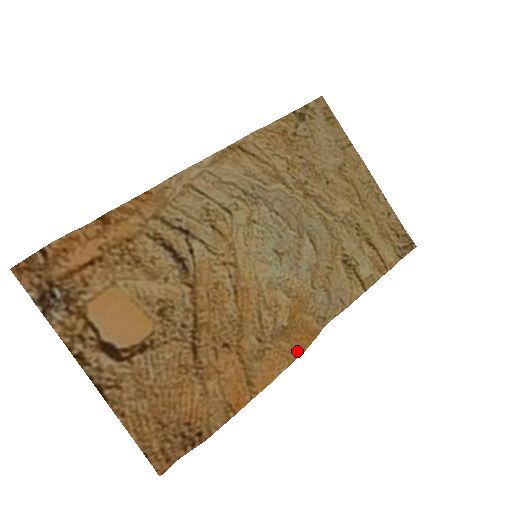
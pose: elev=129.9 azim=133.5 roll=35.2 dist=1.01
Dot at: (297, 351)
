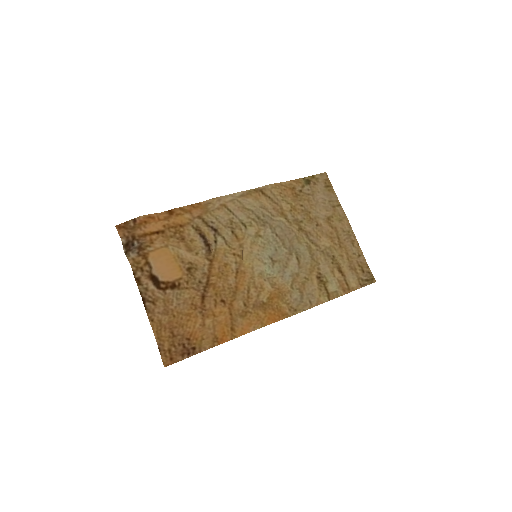
Dot at: (269, 321)
